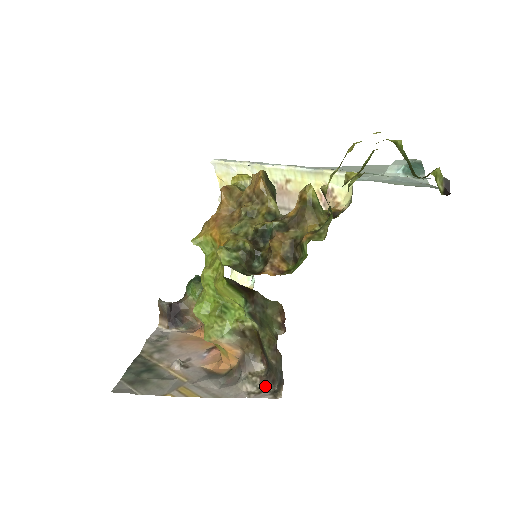
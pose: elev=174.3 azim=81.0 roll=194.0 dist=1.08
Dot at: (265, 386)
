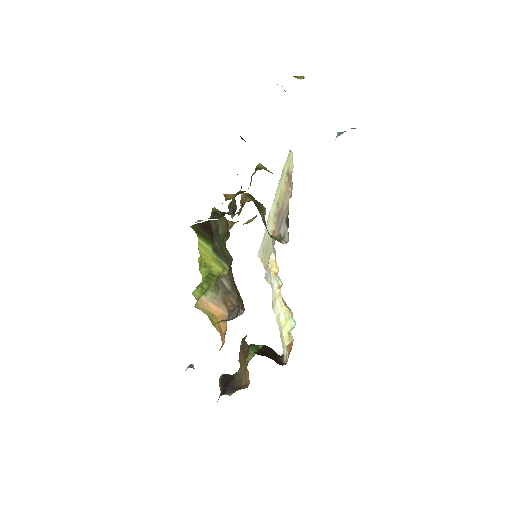
Dot at: occluded
